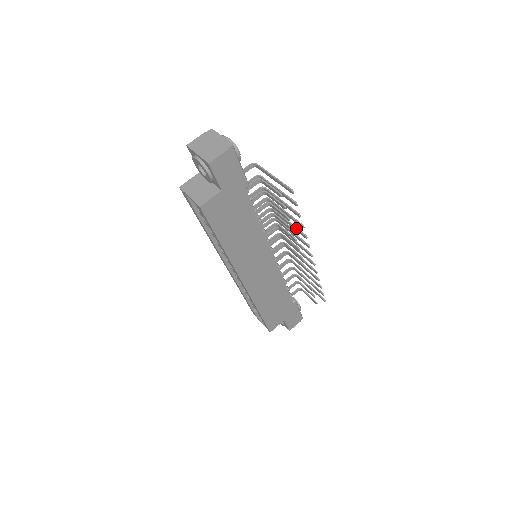
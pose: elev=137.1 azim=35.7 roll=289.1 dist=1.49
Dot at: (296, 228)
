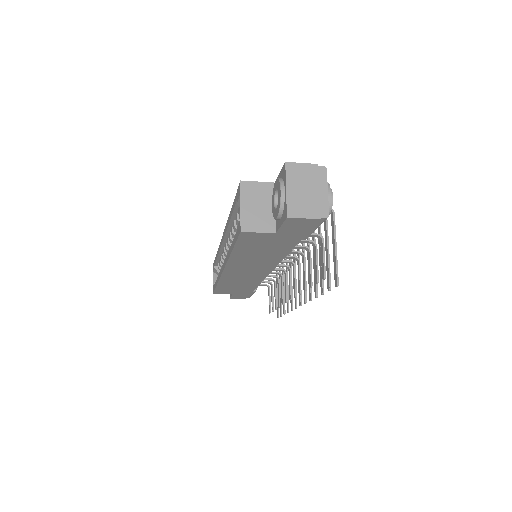
Dot at: occluded
